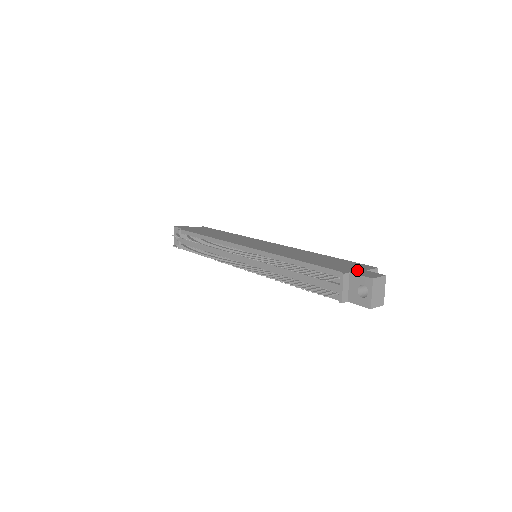
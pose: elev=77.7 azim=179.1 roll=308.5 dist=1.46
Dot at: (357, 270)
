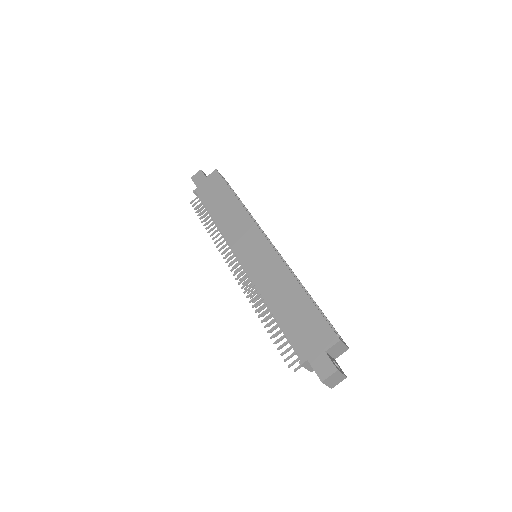
Dot at: (316, 352)
